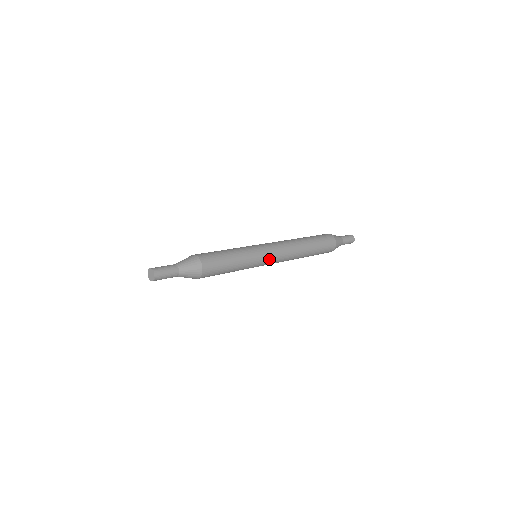
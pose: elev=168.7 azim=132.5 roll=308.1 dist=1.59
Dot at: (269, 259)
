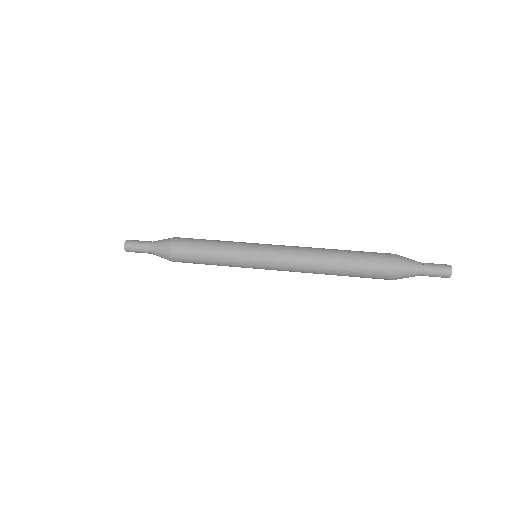
Dot at: (264, 259)
